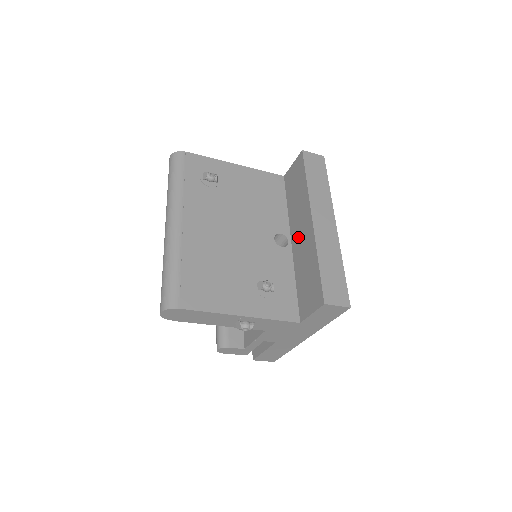
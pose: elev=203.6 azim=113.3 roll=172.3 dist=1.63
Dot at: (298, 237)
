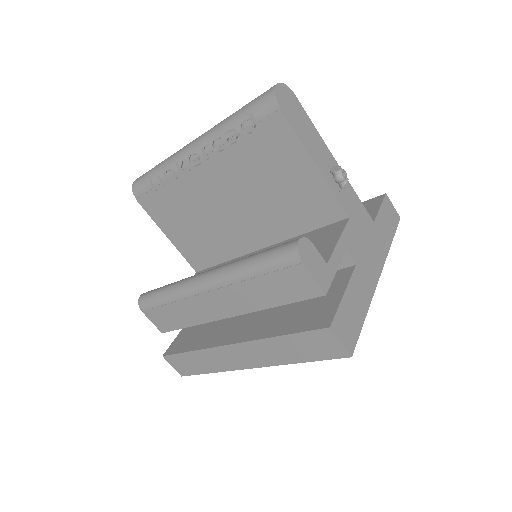
Dot at: occluded
